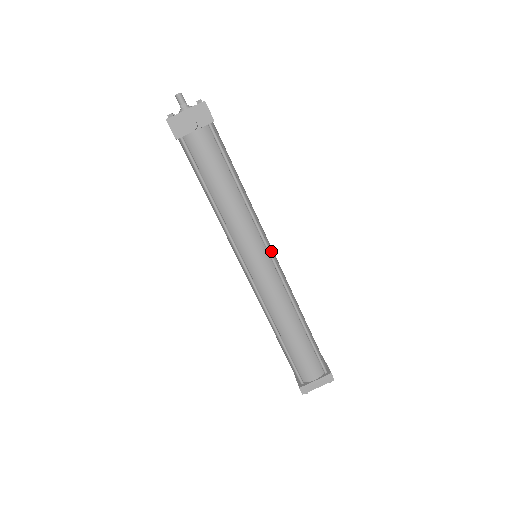
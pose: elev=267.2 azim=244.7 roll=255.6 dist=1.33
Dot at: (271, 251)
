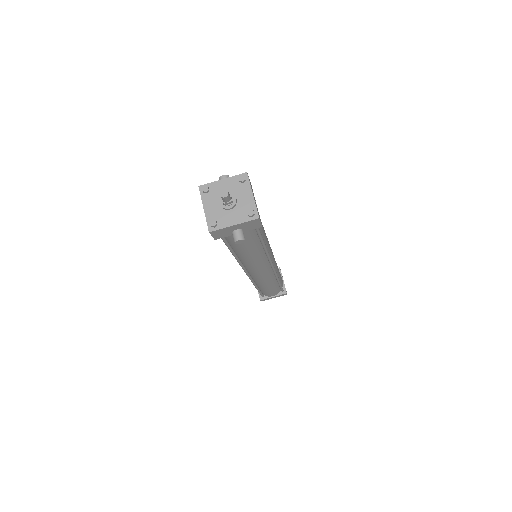
Dot at: (272, 259)
